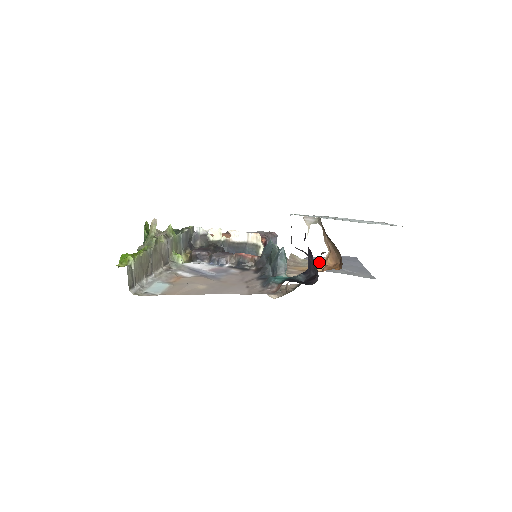
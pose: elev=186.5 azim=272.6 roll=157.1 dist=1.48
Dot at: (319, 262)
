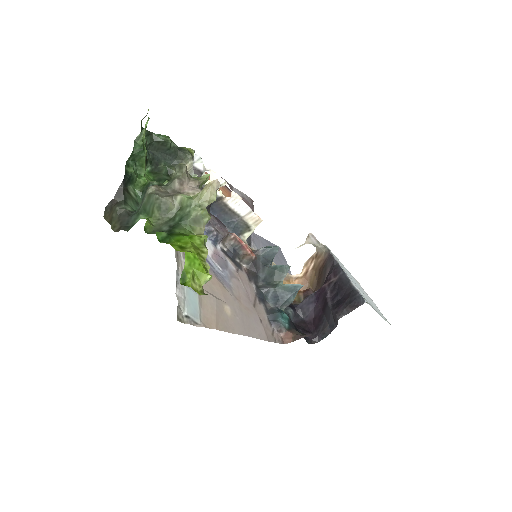
Dot at: (287, 277)
